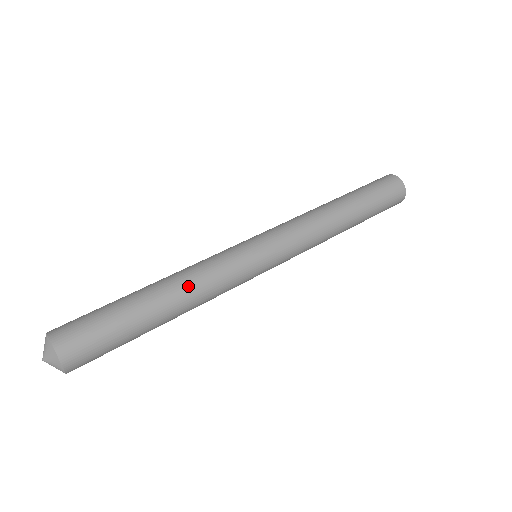
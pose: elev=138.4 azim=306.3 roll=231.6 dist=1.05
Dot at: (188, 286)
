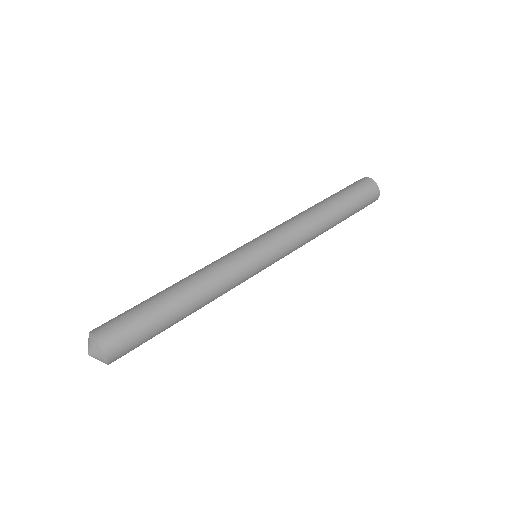
Dot at: (205, 289)
